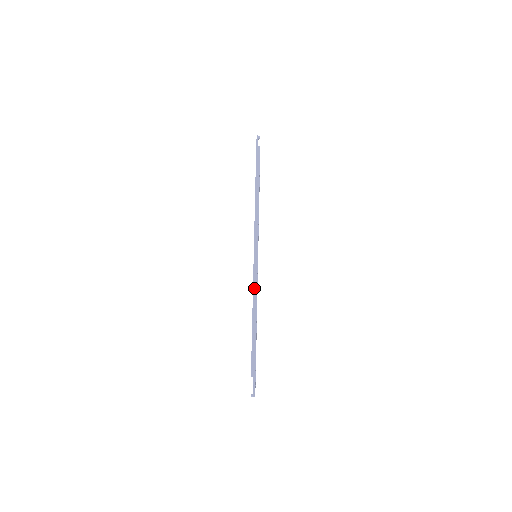
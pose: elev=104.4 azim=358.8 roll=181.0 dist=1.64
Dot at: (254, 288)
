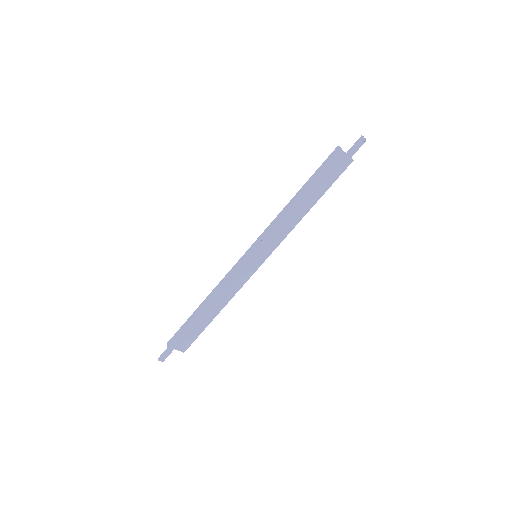
Dot at: (223, 279)
